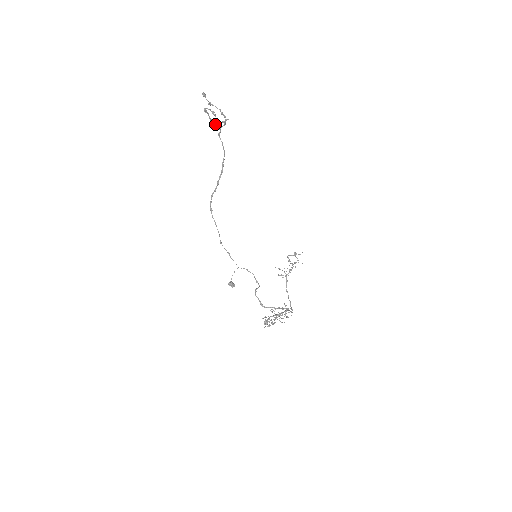
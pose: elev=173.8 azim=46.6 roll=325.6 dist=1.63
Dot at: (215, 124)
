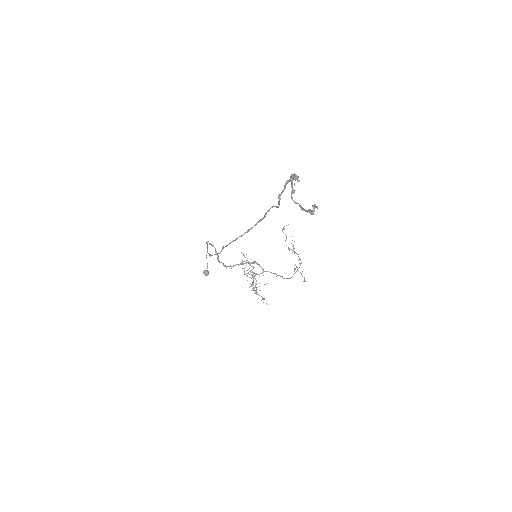
Dot at: occluded
